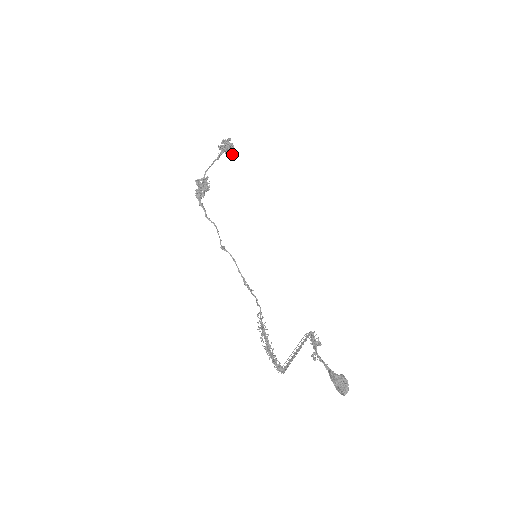
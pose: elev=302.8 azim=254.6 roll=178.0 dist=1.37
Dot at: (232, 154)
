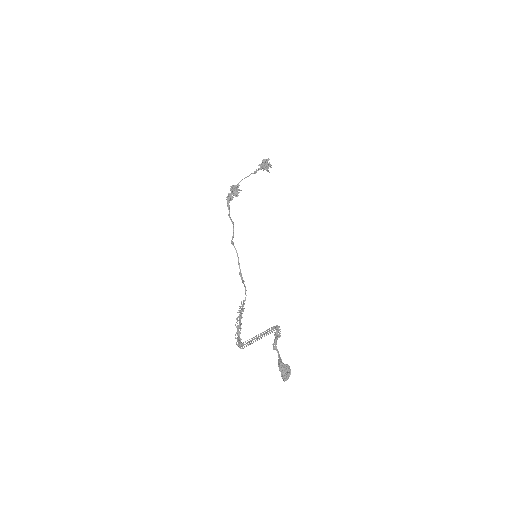
Dot at: occluded
